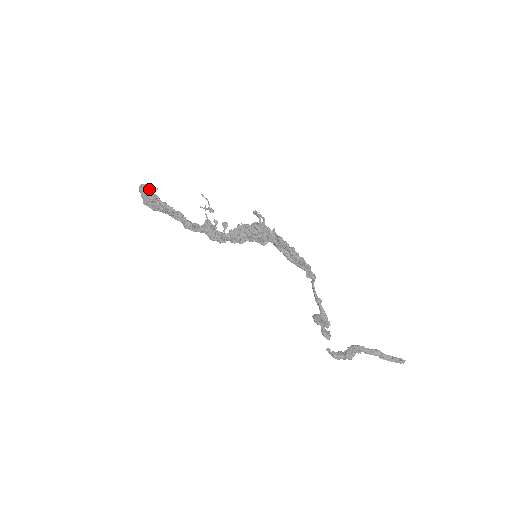
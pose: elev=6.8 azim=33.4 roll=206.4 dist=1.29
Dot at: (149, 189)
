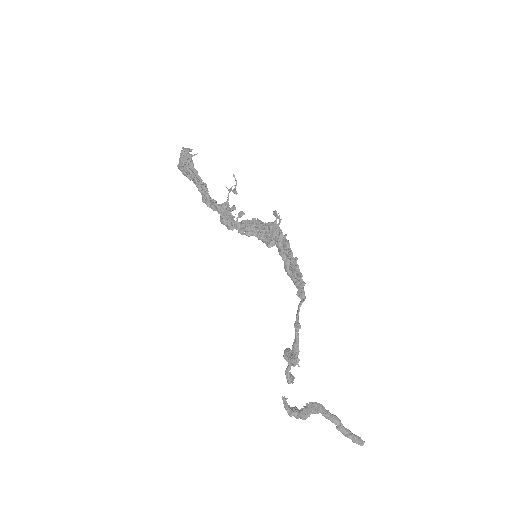
Dot at: (189, 154)
